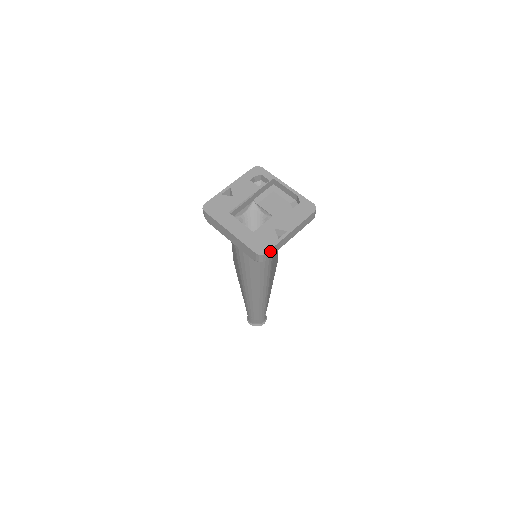
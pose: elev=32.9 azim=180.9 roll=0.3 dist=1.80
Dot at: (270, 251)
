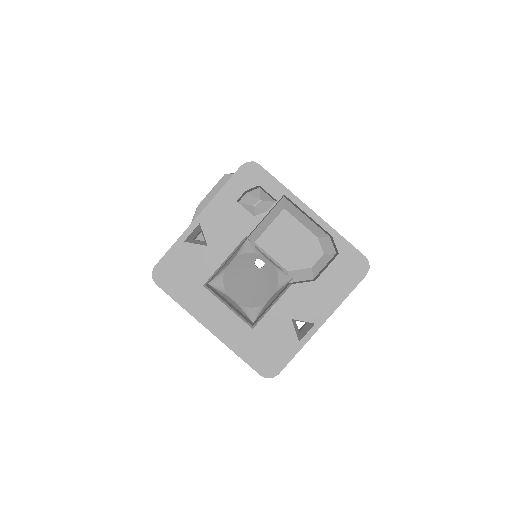
Dot at: (285, 364)
